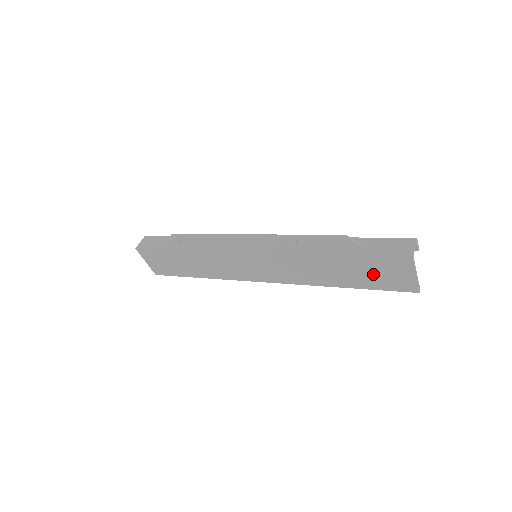
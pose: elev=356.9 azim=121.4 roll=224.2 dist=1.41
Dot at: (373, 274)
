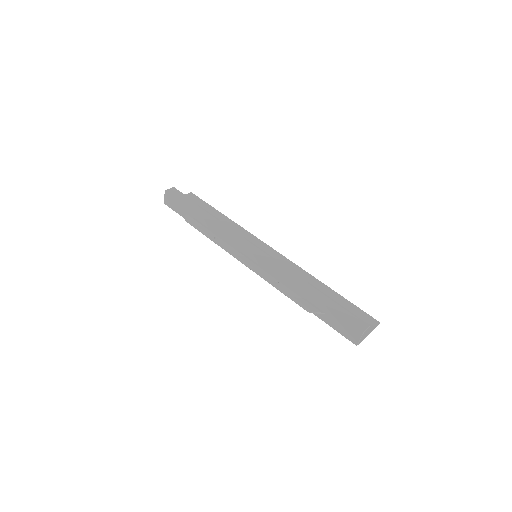
Dot at: occluded
